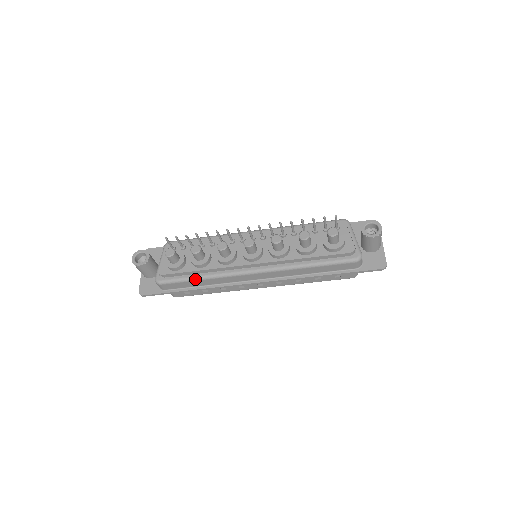
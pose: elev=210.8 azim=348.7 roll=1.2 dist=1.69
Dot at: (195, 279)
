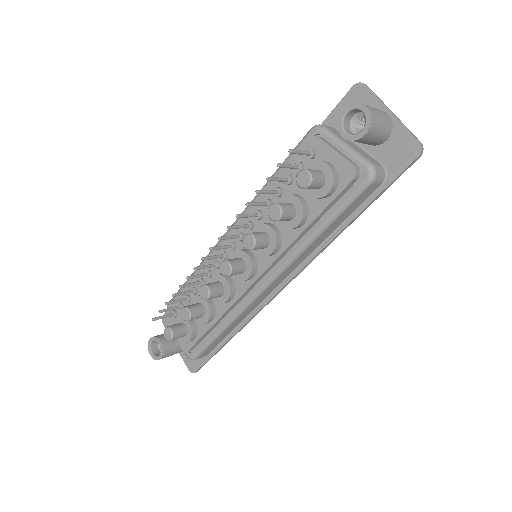
Dot at: (218, 334)
